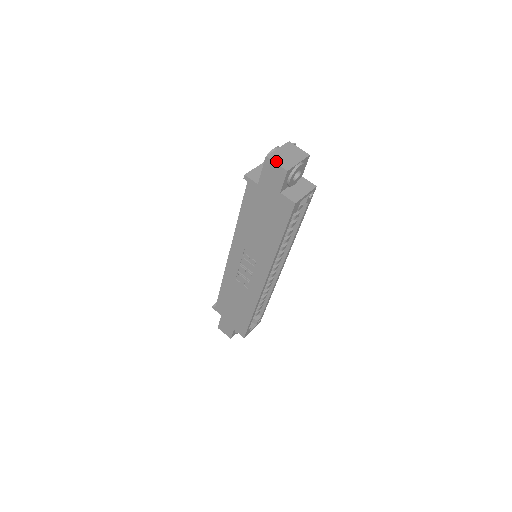
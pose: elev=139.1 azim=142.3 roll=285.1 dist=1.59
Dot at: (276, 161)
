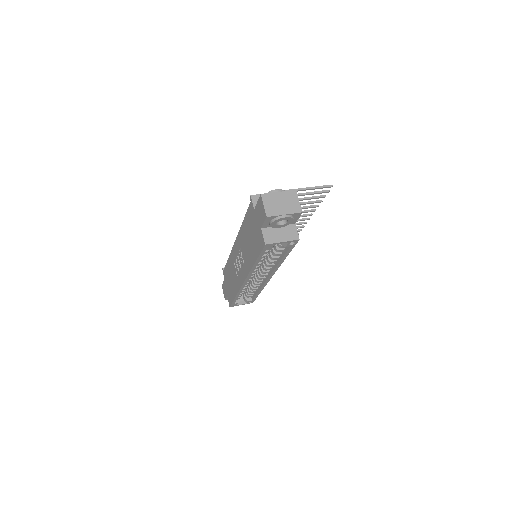
Dot at: (265, 203)
